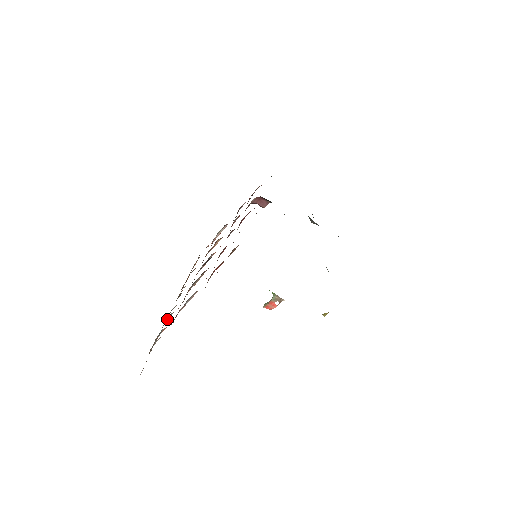
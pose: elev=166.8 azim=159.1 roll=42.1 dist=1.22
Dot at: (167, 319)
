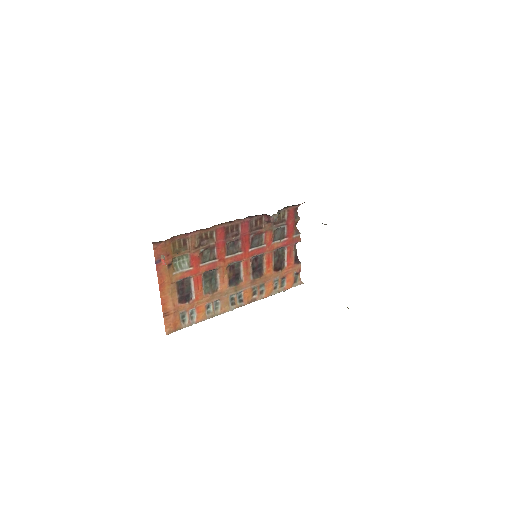
Dot at: (211, 309)
